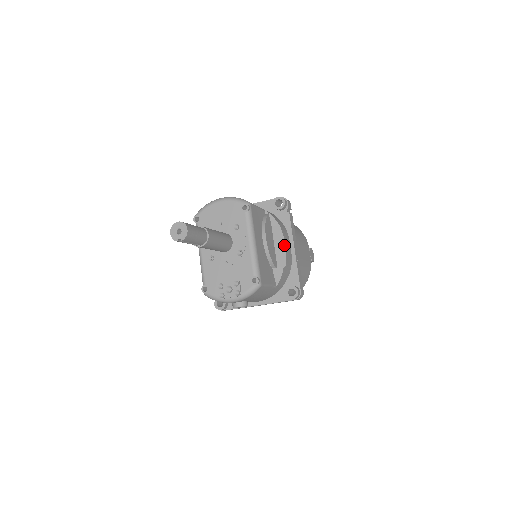
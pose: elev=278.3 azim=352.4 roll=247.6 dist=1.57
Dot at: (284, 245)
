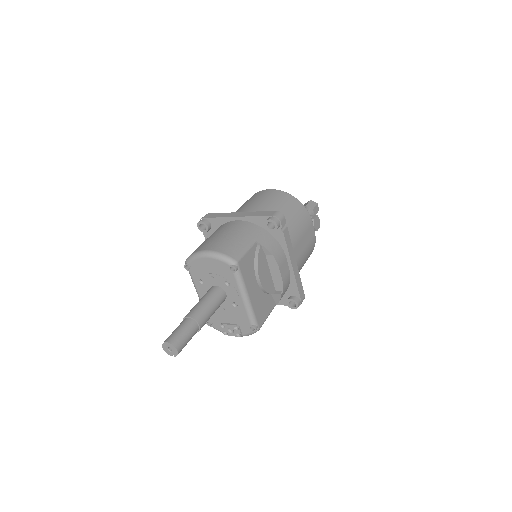
Dot at: (280, 274)
